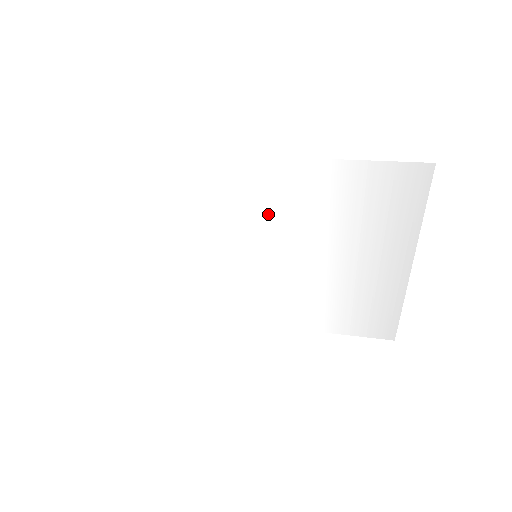
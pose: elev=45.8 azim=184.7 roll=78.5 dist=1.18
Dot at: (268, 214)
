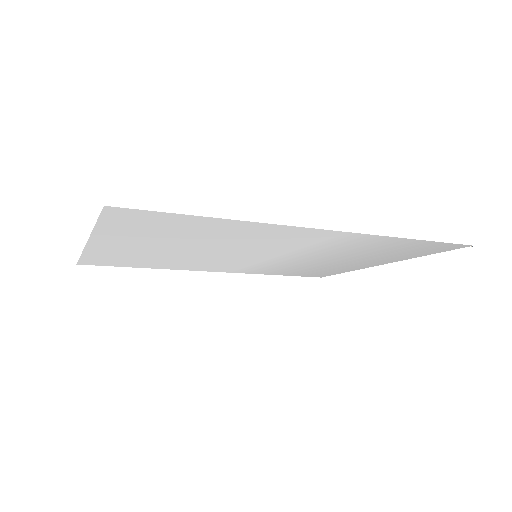
Dot at: (301, 246)
